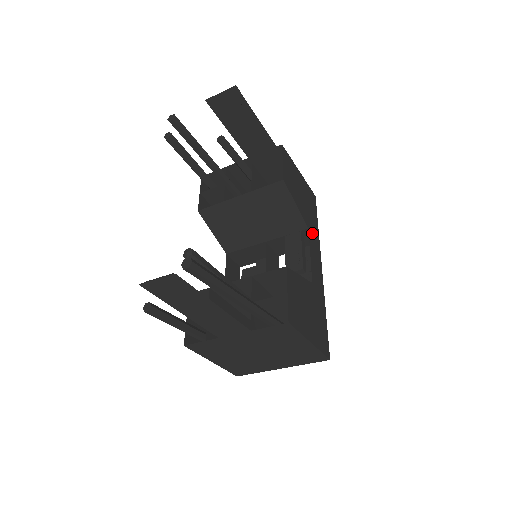
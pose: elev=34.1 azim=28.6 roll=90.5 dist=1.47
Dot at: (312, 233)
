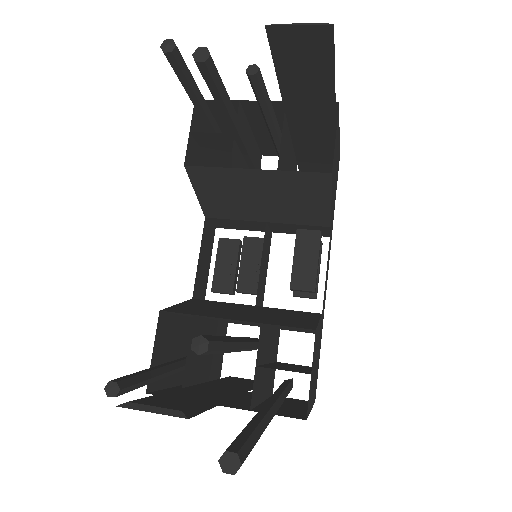
Dot at: (331, 229)
